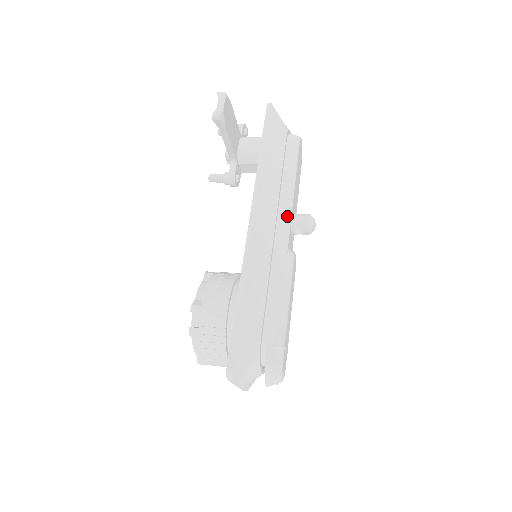
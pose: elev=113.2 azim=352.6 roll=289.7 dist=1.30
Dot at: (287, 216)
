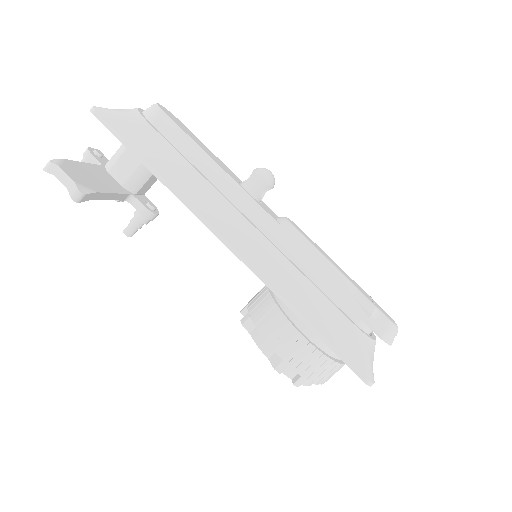
Dot at: (244, 198)
